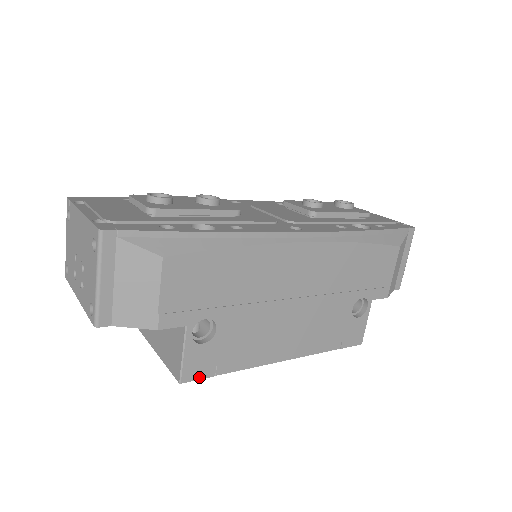
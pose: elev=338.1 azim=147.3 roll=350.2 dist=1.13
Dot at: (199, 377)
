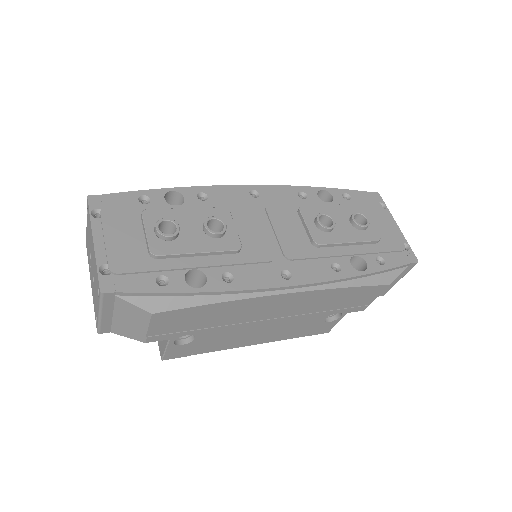
Dot at: (178, 357)
